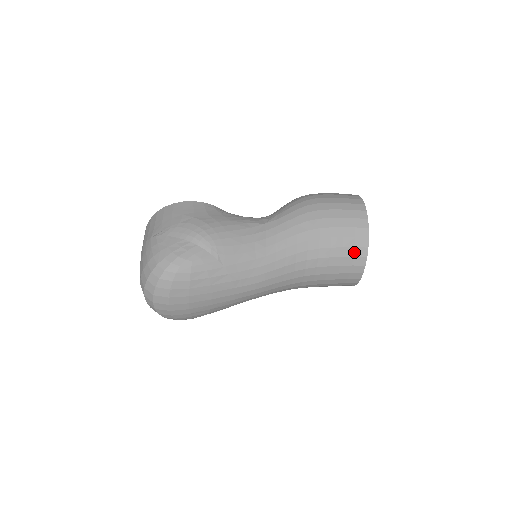
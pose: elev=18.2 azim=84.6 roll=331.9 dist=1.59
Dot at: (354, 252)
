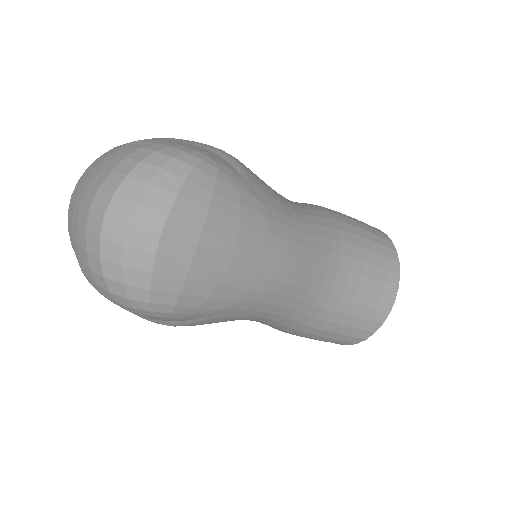
Dot at: (386, 264)
